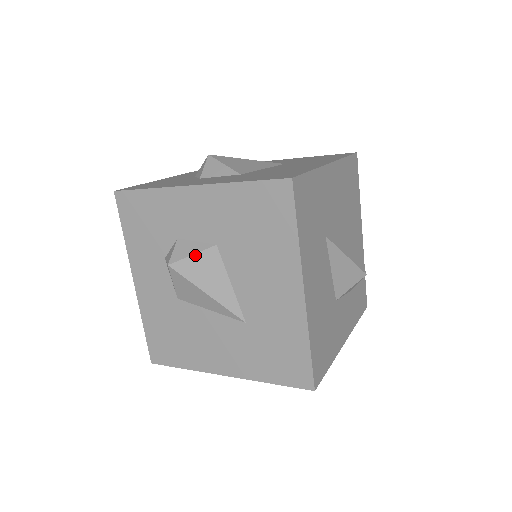
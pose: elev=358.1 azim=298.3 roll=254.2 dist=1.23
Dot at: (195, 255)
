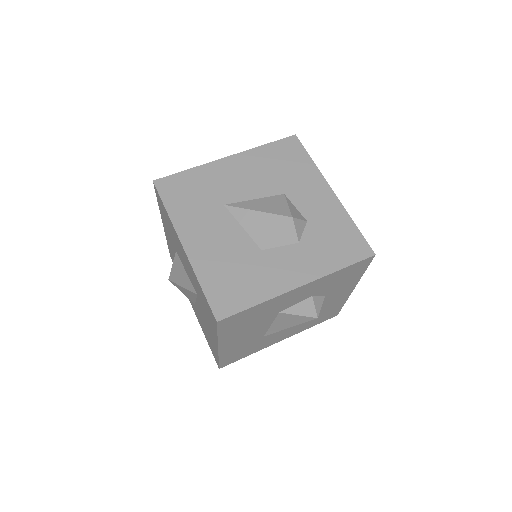
Dot at: (173, 265)
